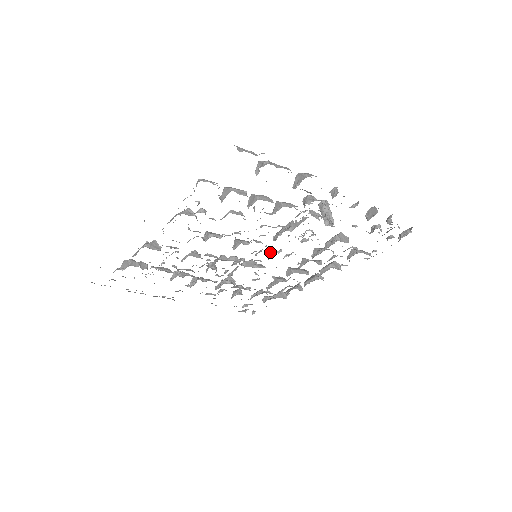
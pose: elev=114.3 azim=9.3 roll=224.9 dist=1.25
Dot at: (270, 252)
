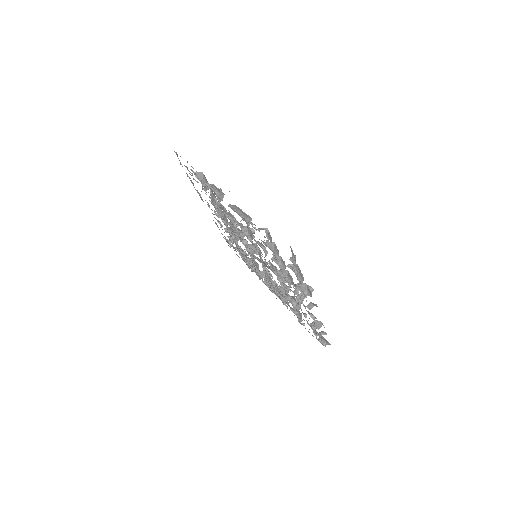
Dot at: (263, 265)
